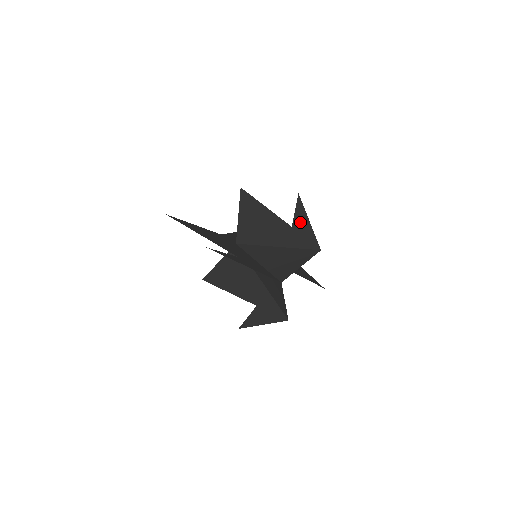
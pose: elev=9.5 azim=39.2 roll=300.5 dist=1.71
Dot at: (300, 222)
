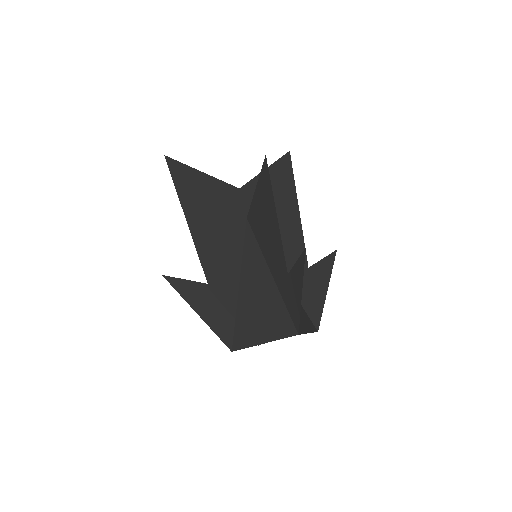
Dot at: (295, 281)
